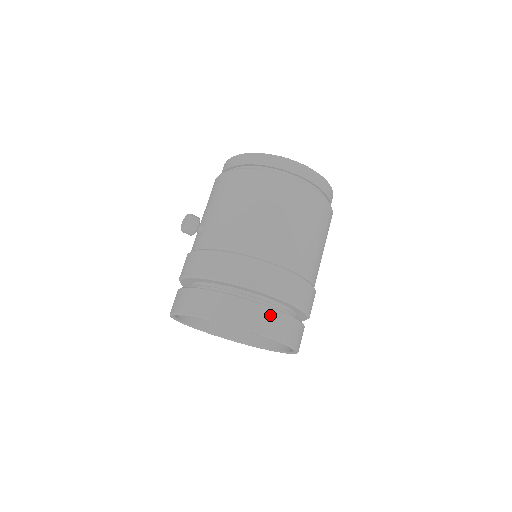
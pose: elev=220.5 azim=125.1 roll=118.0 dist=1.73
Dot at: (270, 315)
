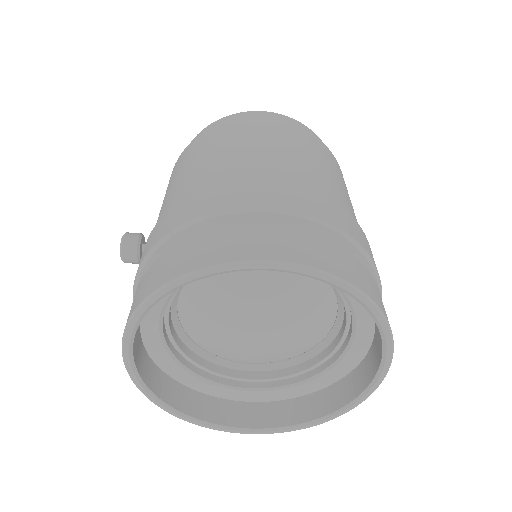
Dot at: (257, 233)
